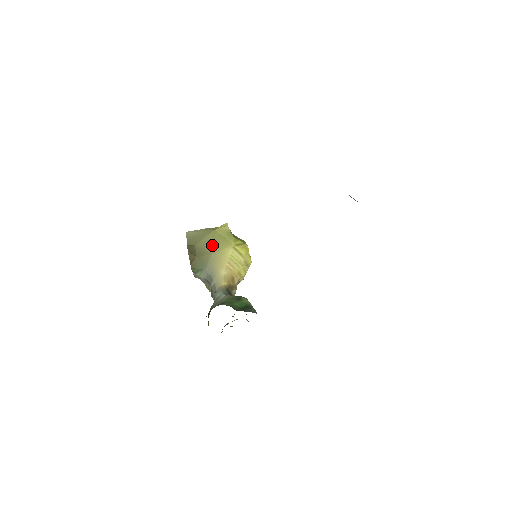
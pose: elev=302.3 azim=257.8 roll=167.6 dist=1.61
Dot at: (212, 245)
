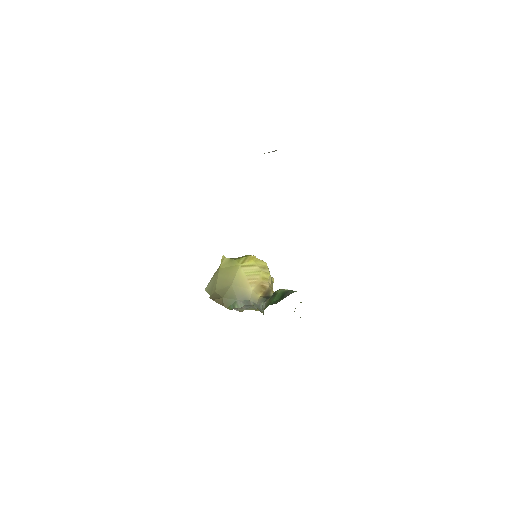
Dot at: (226, 280)
